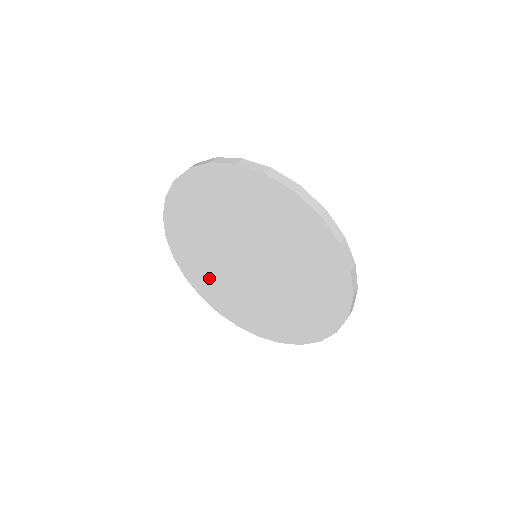
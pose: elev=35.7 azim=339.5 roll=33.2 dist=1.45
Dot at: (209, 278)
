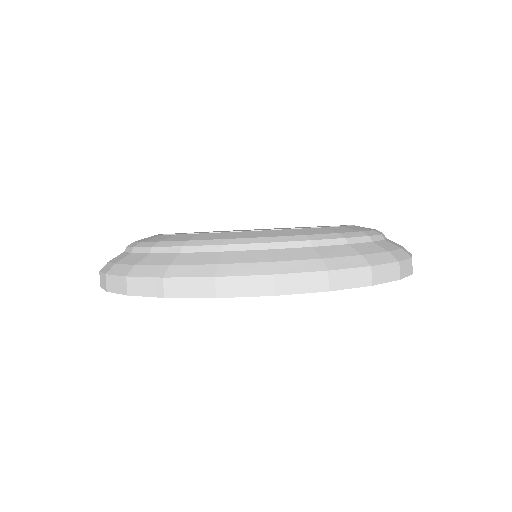
Dot at: occluded
